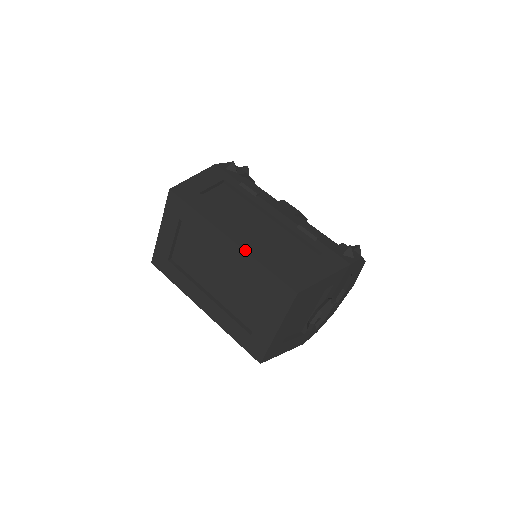
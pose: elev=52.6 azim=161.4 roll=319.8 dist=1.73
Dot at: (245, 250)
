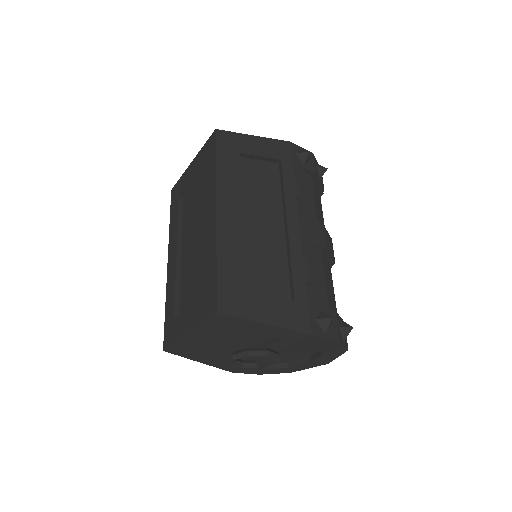
Dot at: (217, 233)
